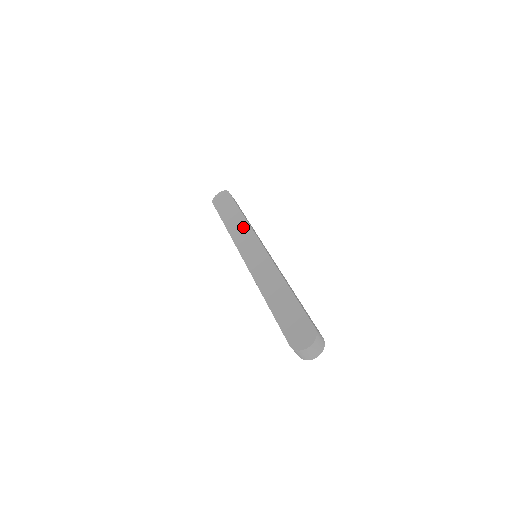
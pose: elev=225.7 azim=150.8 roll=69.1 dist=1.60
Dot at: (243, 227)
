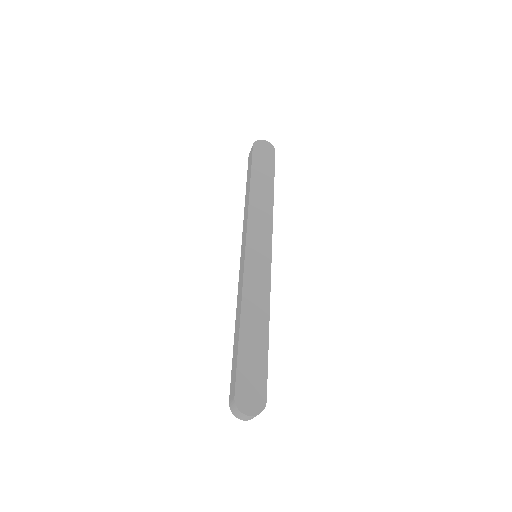
Dot at: (266, 213)
